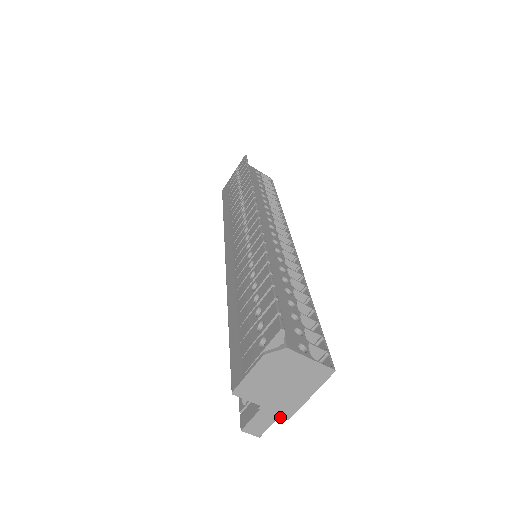
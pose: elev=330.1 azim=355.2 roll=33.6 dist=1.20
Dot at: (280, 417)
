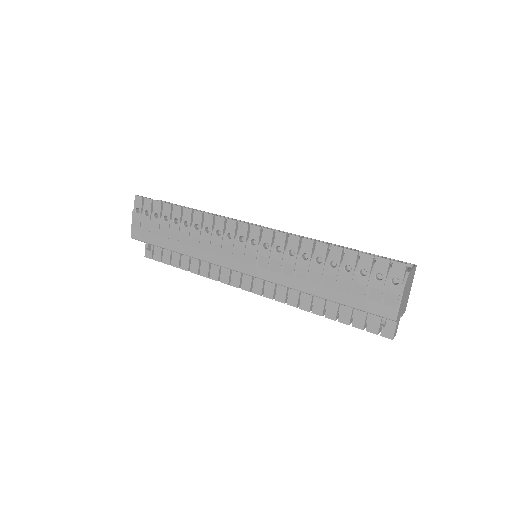
Dot at: occluded
